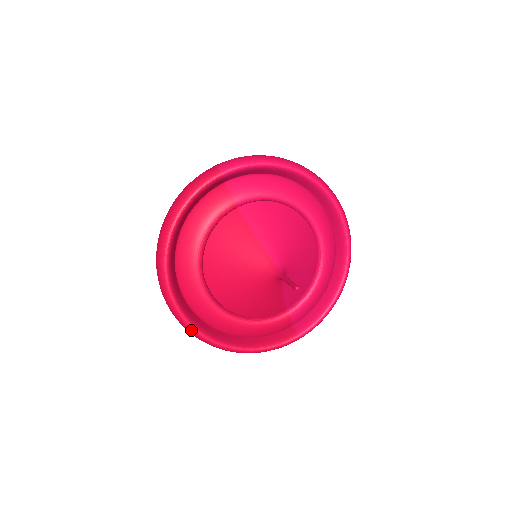
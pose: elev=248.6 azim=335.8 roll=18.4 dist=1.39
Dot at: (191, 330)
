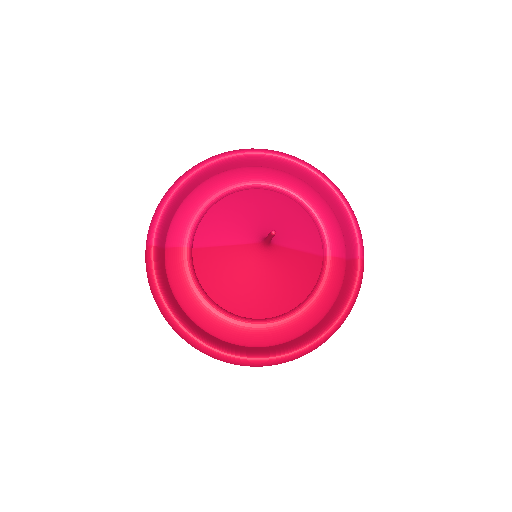
Dot at: (284, 359)
